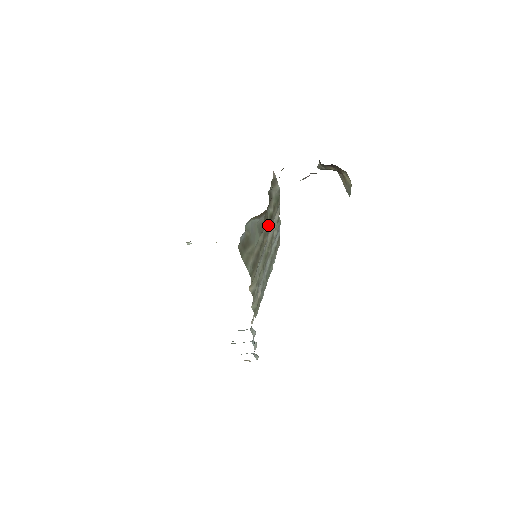
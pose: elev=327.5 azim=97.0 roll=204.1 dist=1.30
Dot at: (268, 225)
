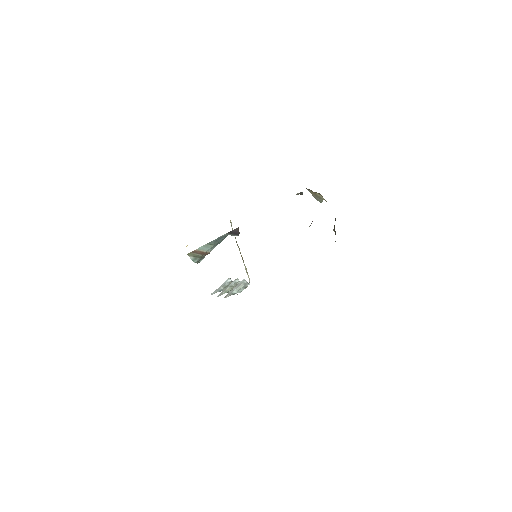
Dot at: occluded
